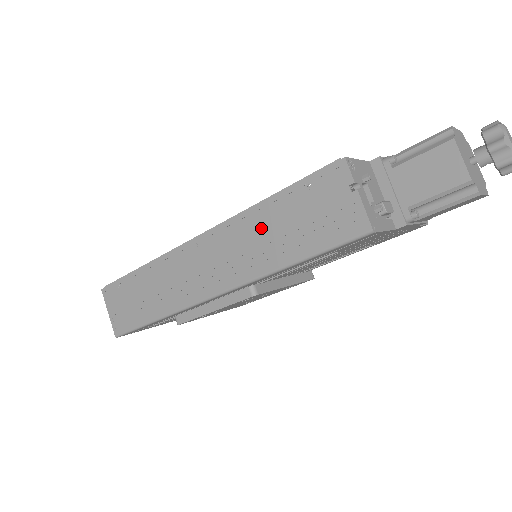
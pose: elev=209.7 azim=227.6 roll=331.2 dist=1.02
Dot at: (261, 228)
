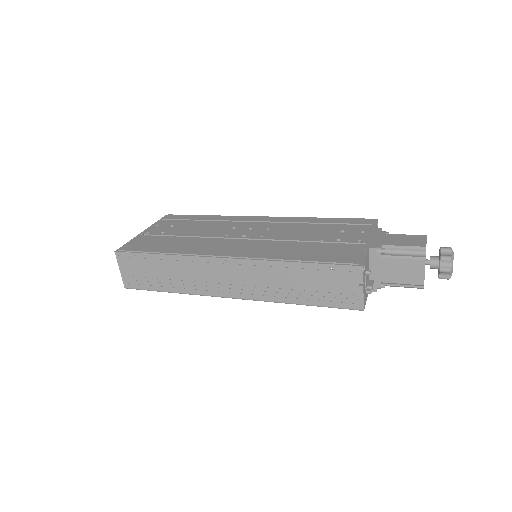
Dot at: (286, 276)
